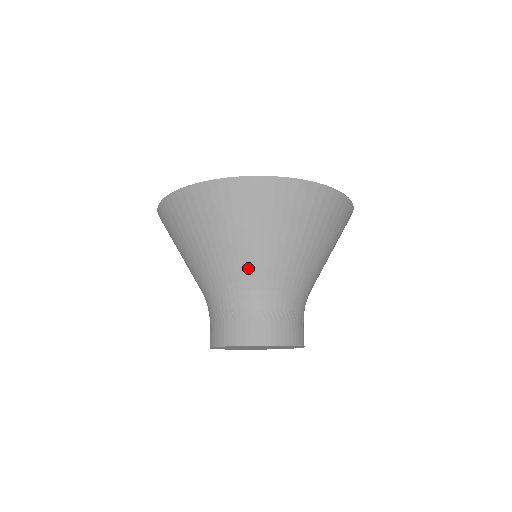
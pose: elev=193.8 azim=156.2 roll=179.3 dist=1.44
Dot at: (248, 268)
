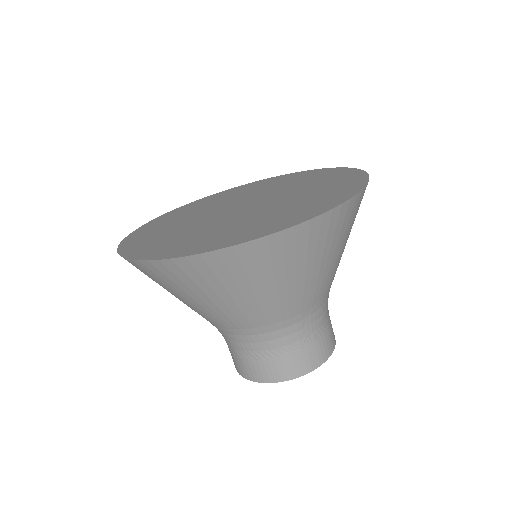
Dot at: (324, 289)
